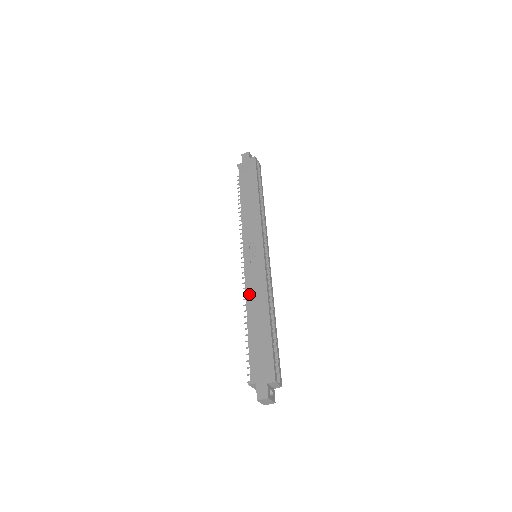
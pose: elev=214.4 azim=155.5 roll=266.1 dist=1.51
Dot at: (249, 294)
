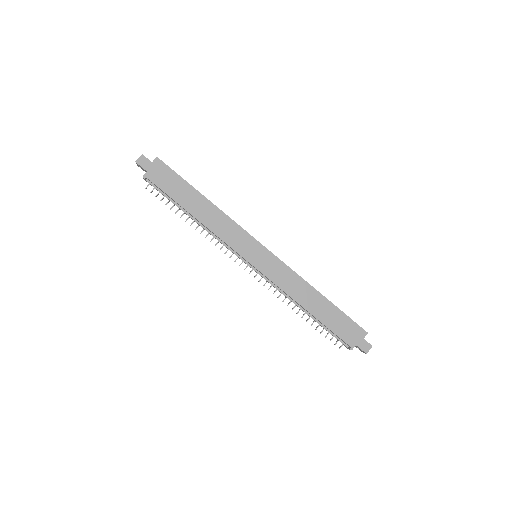
Dot at: (289, 291)
